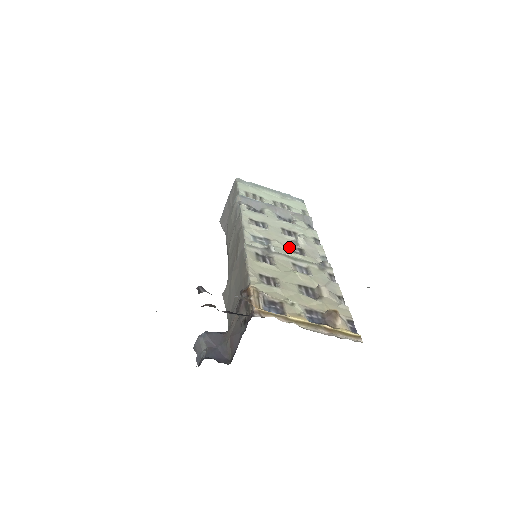
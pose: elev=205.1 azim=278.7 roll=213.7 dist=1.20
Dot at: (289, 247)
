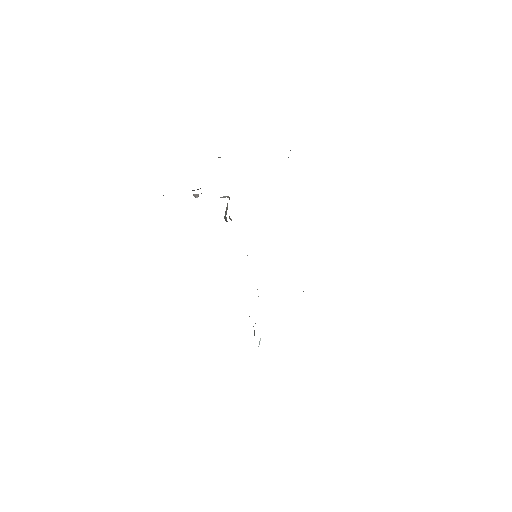
Dot at: occluded
